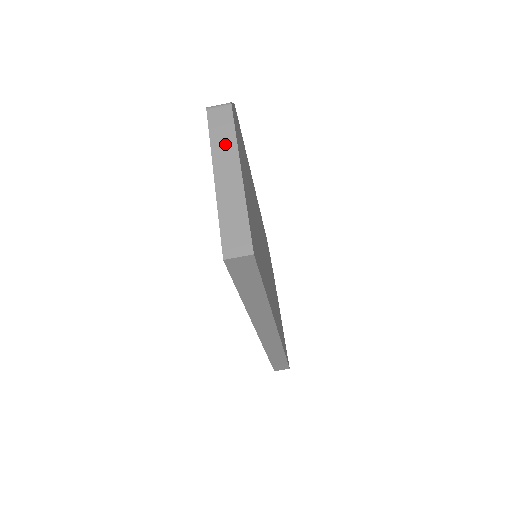
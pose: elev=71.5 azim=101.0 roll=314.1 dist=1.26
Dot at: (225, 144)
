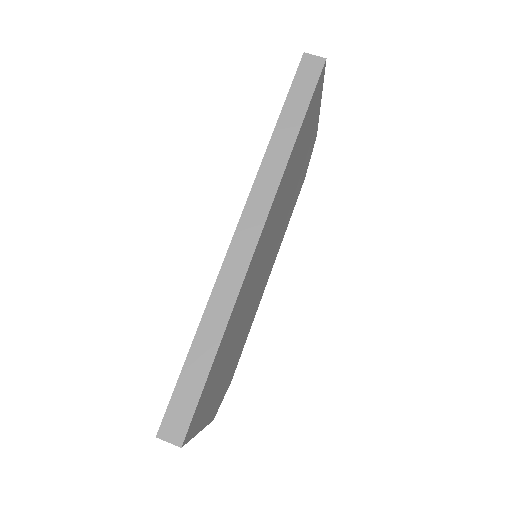
Dot at: occluded
